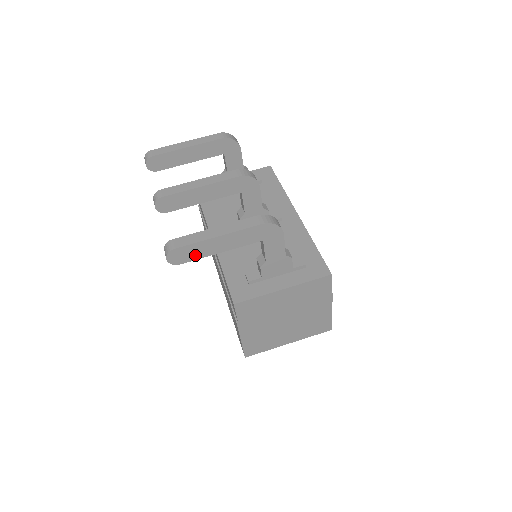
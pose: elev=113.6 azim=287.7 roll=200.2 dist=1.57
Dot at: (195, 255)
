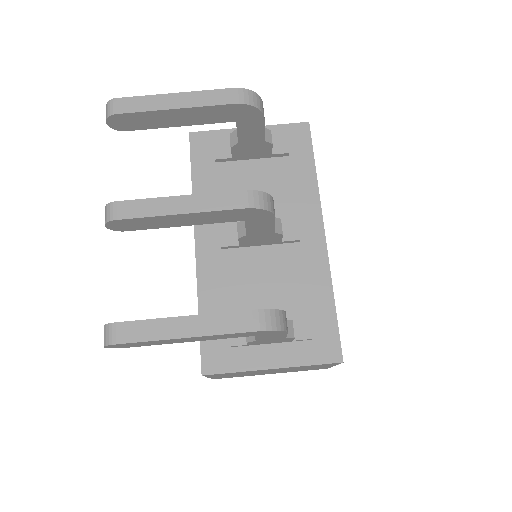
Dot at: (149, 344)
